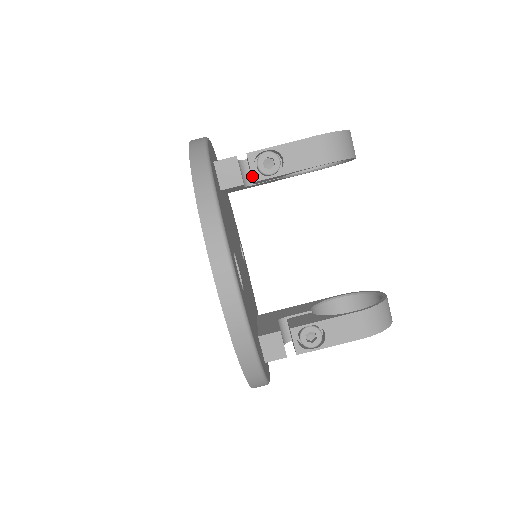
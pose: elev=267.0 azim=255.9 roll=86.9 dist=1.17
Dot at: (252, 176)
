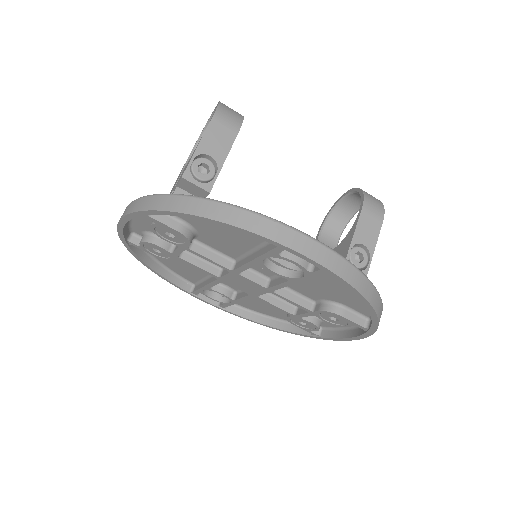
Dot at: (204, 190)
